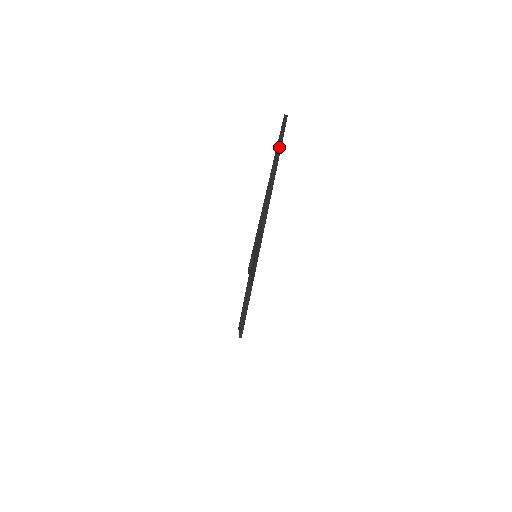
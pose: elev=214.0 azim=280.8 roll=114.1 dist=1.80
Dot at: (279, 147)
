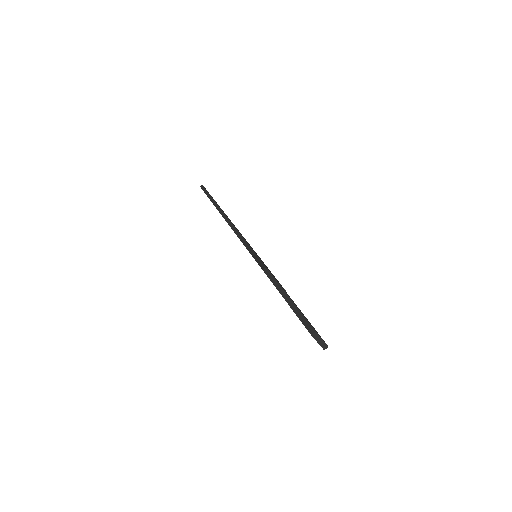
Dot at: (208, 195)
